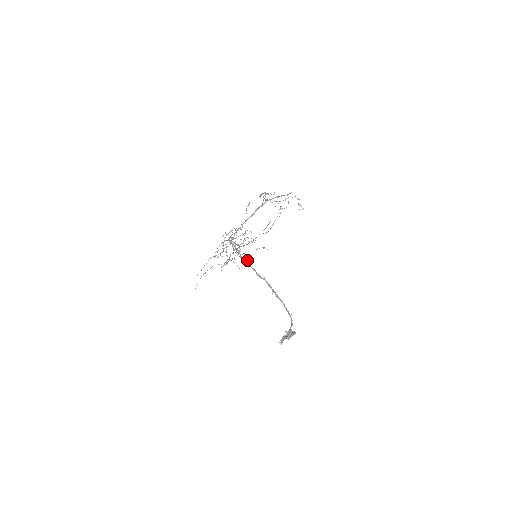
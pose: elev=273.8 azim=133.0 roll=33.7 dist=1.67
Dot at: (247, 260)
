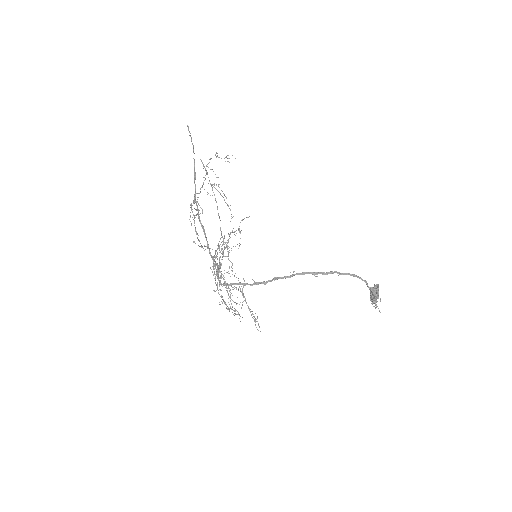
Dot at: (260, 282)
